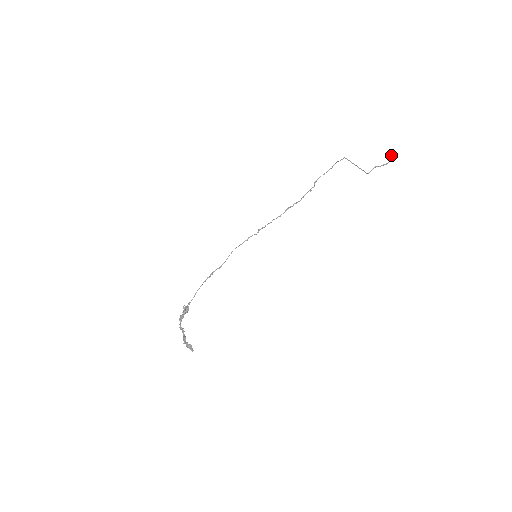
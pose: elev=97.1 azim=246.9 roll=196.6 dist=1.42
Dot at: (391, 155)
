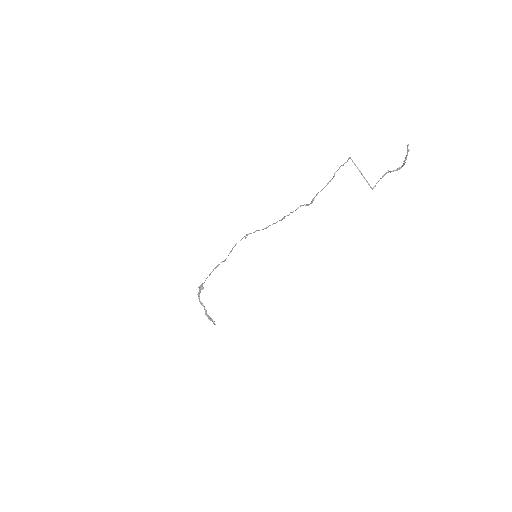
Dot at: (407, 149)
